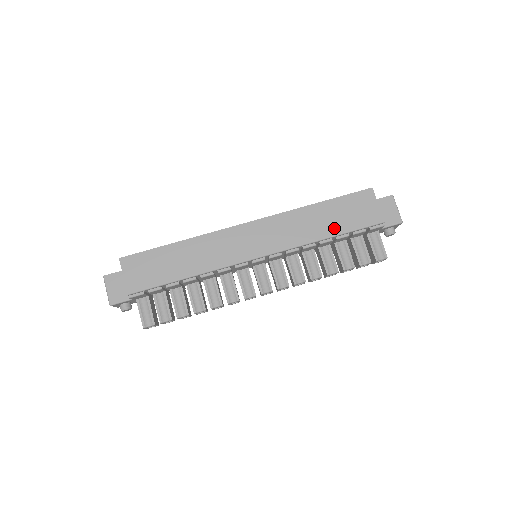
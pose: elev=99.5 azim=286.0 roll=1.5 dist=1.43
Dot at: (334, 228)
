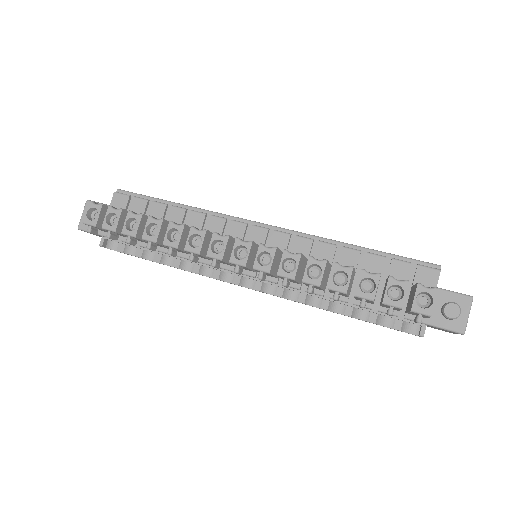
Dot at: occluded
